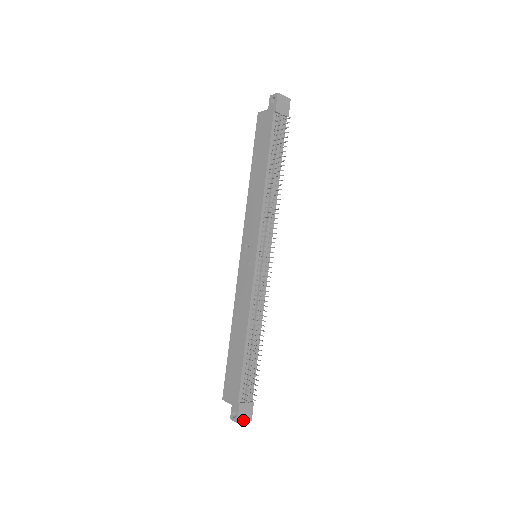
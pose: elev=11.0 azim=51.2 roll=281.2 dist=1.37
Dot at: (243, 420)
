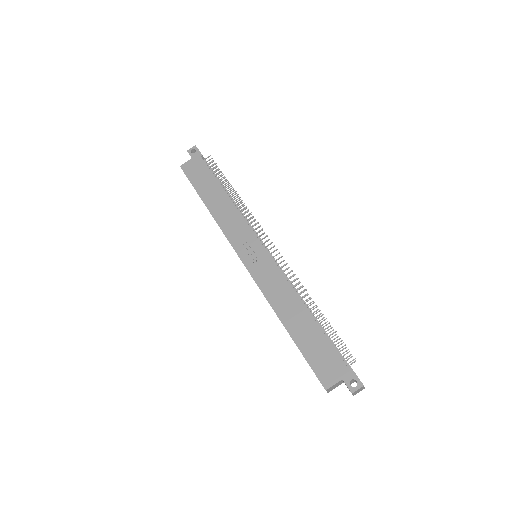
Dot at: occluded
